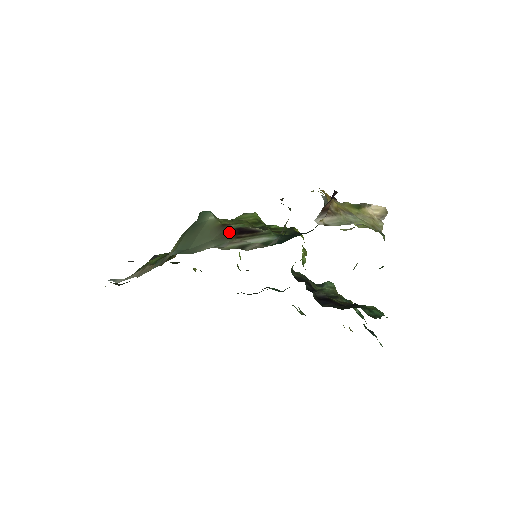
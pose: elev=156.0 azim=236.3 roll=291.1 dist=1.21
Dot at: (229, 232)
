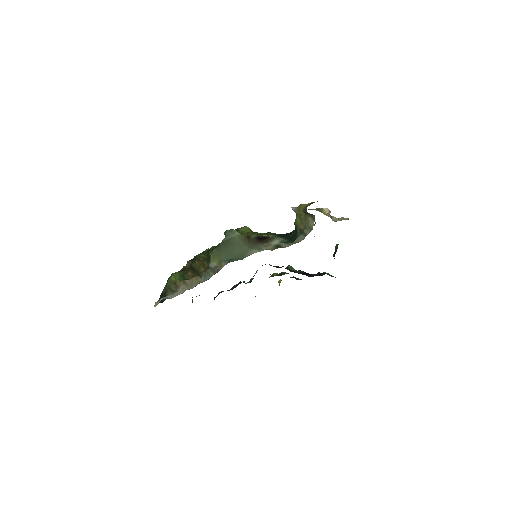
Dot at: (254, 240)
